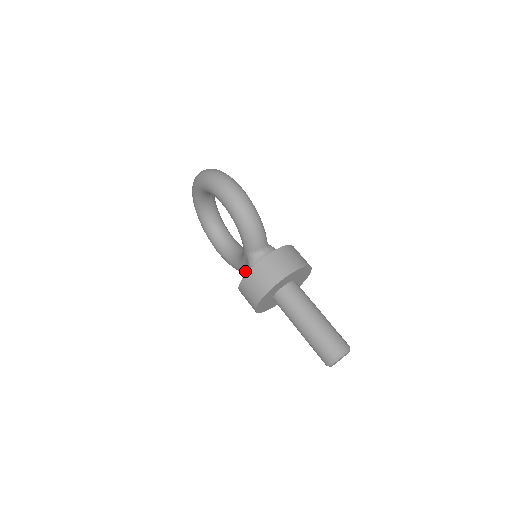
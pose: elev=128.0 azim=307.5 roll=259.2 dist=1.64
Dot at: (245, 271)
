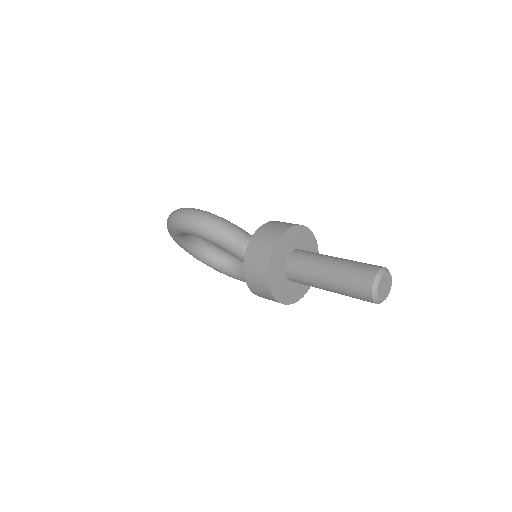
Dot at: occluded
